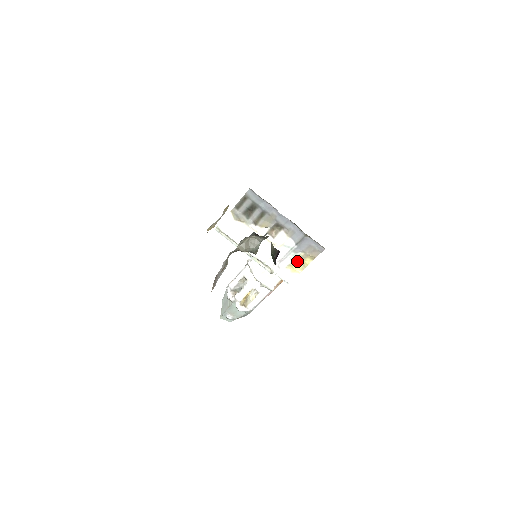
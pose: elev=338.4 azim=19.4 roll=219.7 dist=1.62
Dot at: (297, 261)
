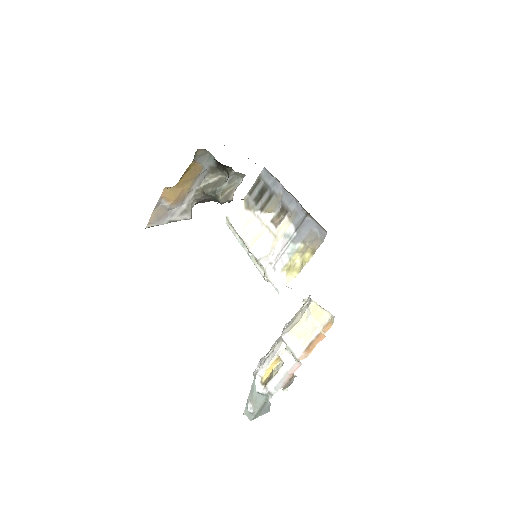
Dot at: (295, 258)
